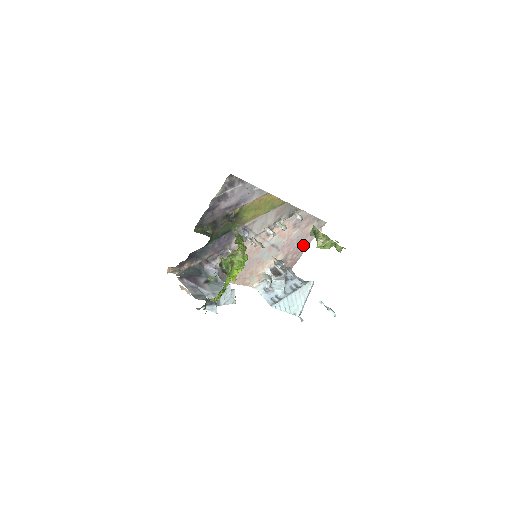
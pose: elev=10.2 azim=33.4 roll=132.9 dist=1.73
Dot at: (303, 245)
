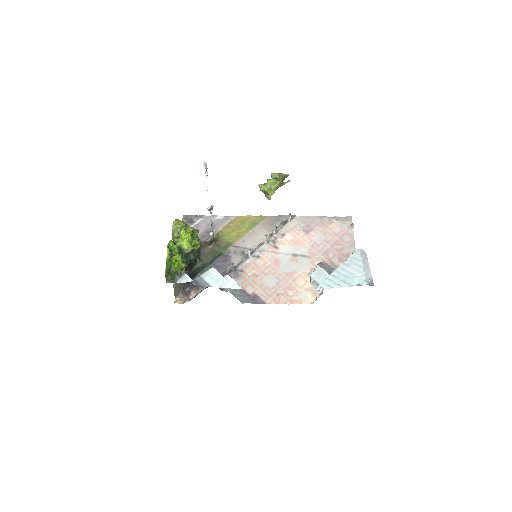
Dot at: (345, 246)
